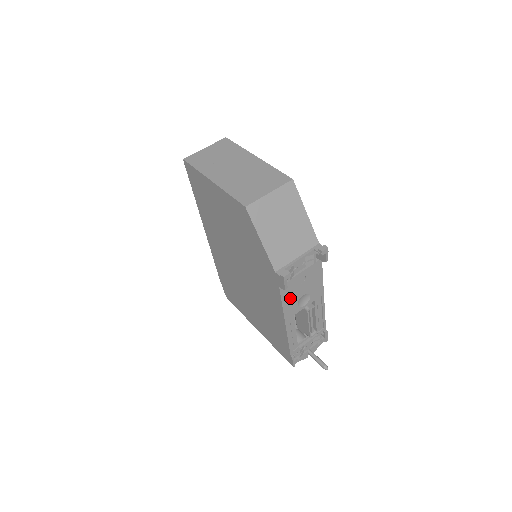
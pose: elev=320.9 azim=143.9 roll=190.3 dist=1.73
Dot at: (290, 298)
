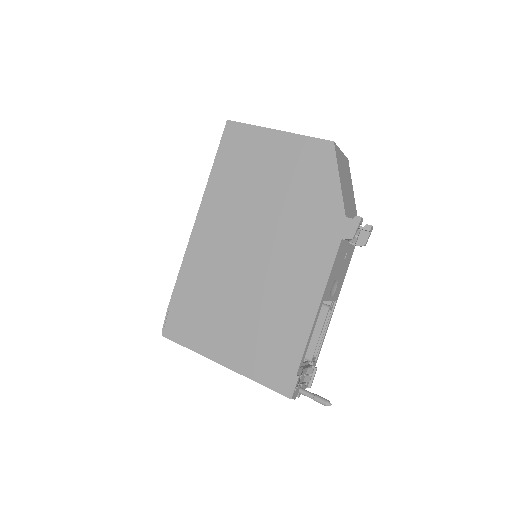
Dot at: (335, 269)
